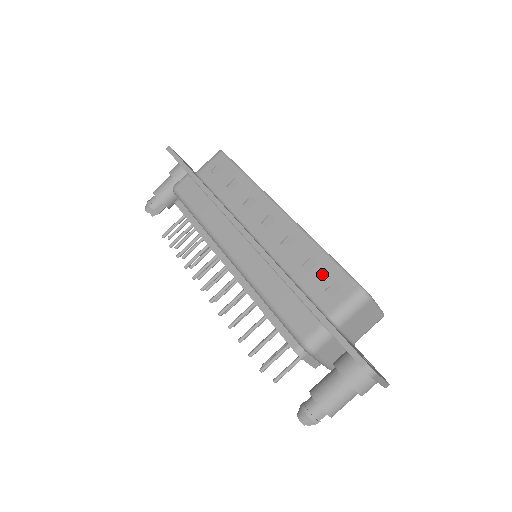
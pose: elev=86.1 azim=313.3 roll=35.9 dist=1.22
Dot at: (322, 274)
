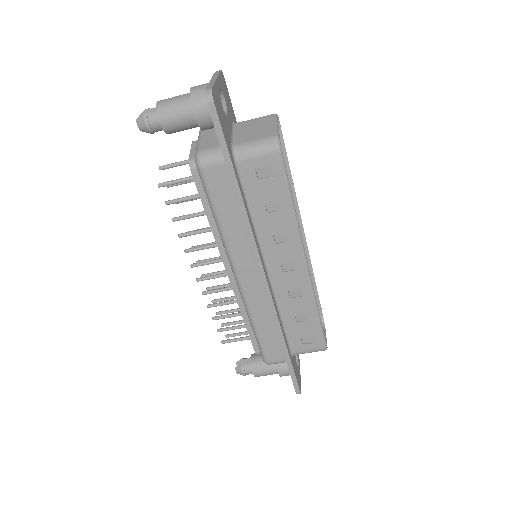
Dot at: (306, 329)
